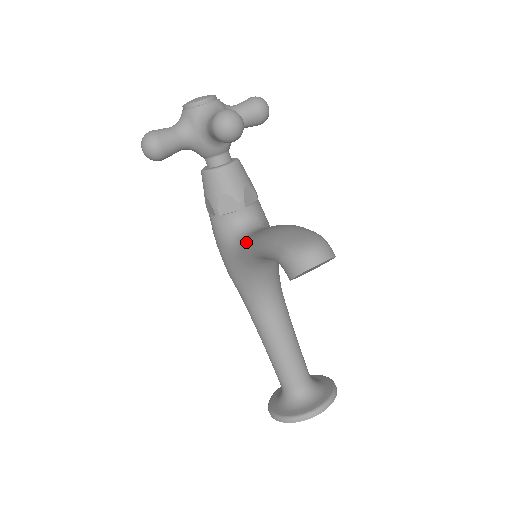
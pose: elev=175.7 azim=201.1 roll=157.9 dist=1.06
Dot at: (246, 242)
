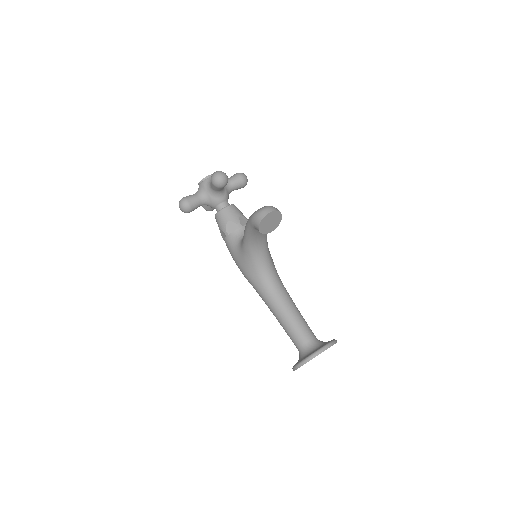
Dot at: occluded
